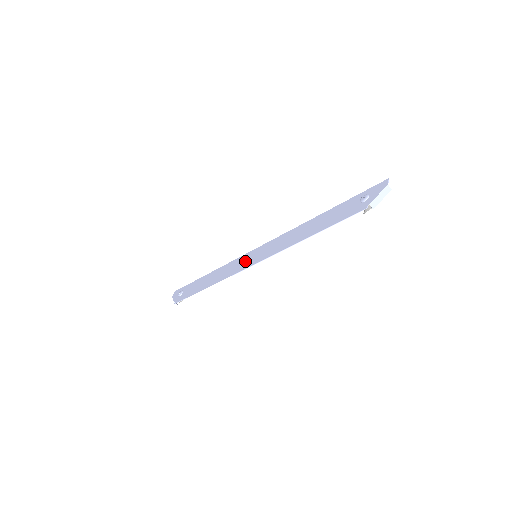
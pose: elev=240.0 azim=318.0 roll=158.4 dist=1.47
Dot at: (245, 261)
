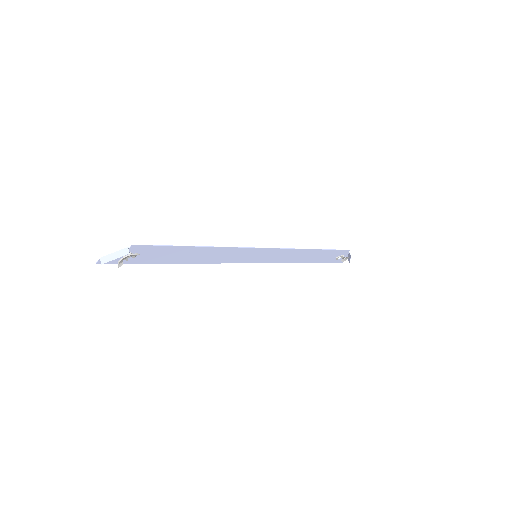
Dot at: (244, 254)
